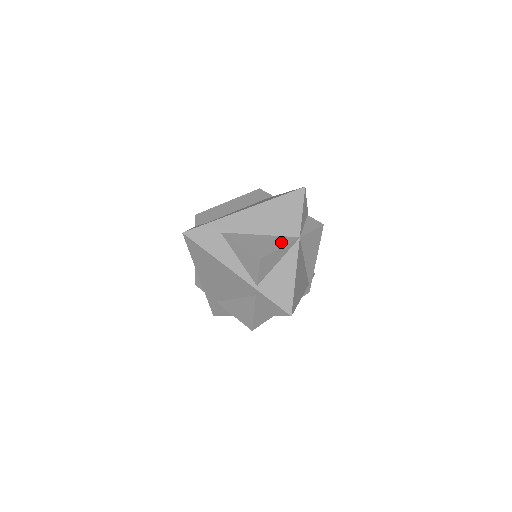
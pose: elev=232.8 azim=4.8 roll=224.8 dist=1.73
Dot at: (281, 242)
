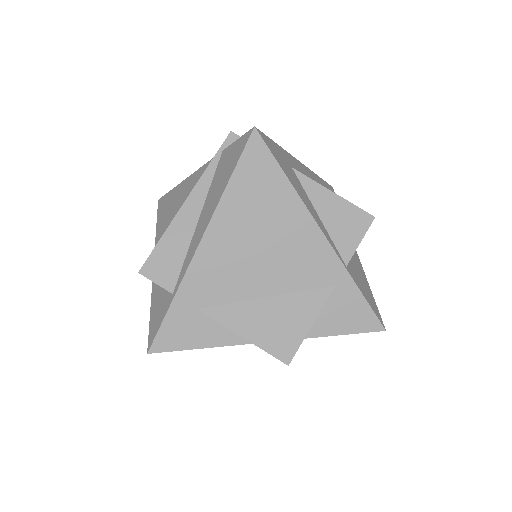
Dot at: occluded
